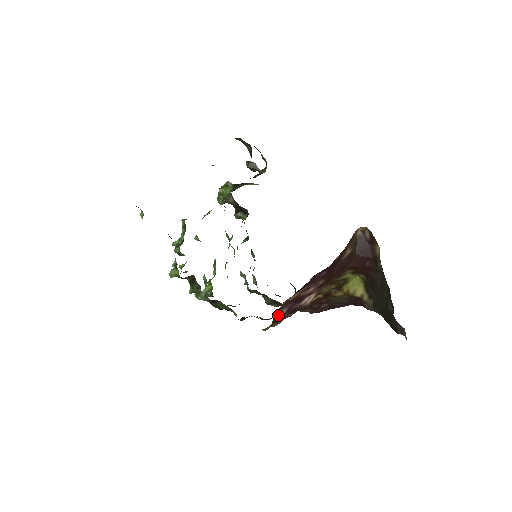
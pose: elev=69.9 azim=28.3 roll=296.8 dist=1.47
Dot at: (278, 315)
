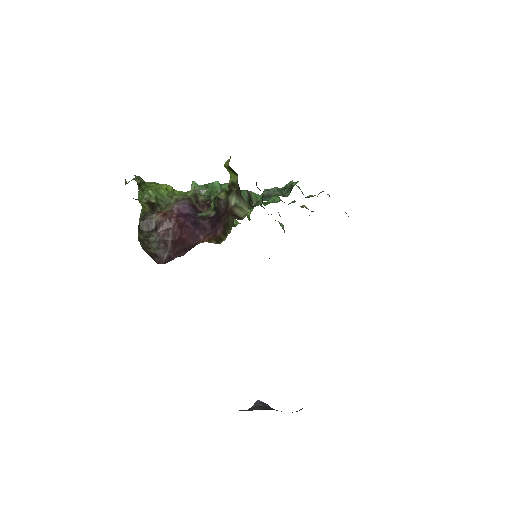
Dot at: occluded
